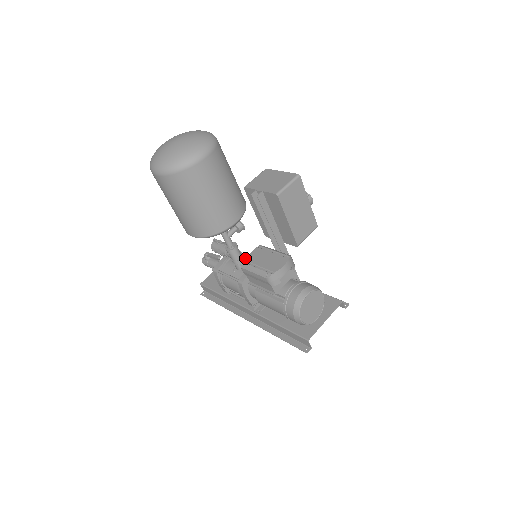
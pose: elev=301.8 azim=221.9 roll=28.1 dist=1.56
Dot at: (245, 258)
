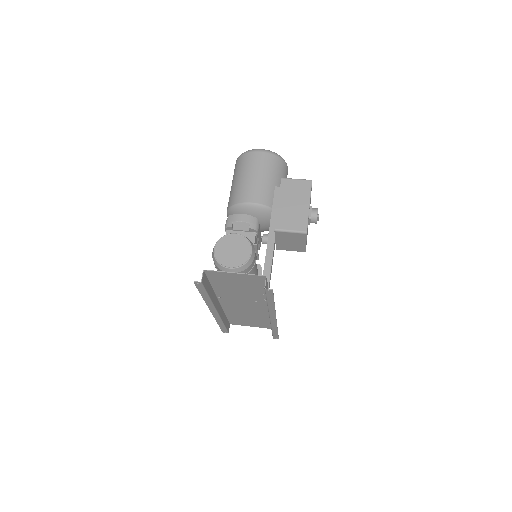
Dot at: occluded
